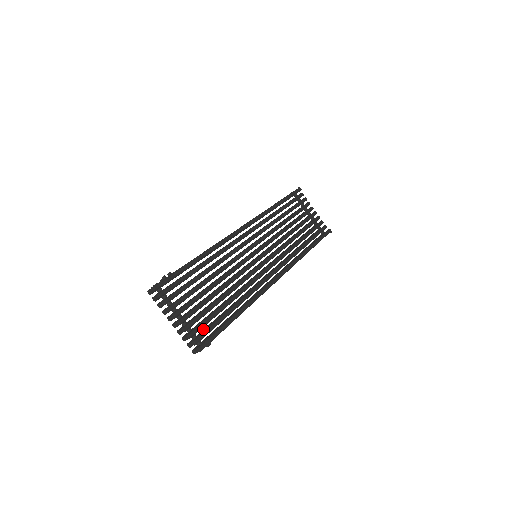
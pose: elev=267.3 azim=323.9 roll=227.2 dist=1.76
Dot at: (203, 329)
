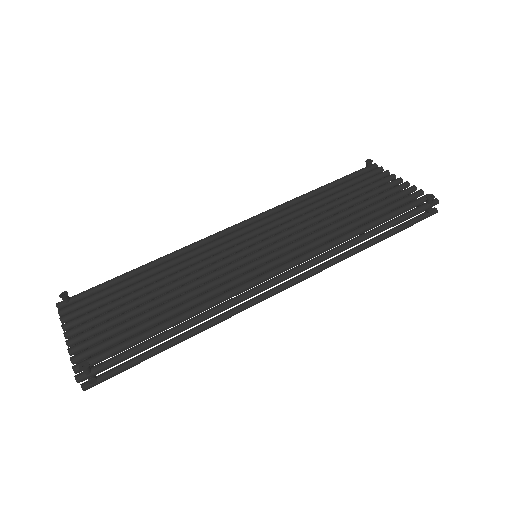
Dot at: occluded
